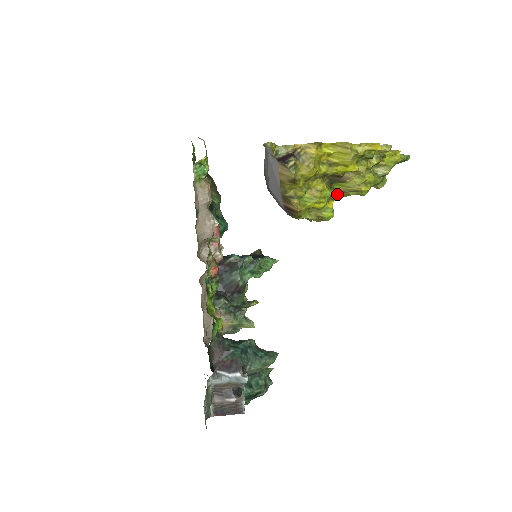
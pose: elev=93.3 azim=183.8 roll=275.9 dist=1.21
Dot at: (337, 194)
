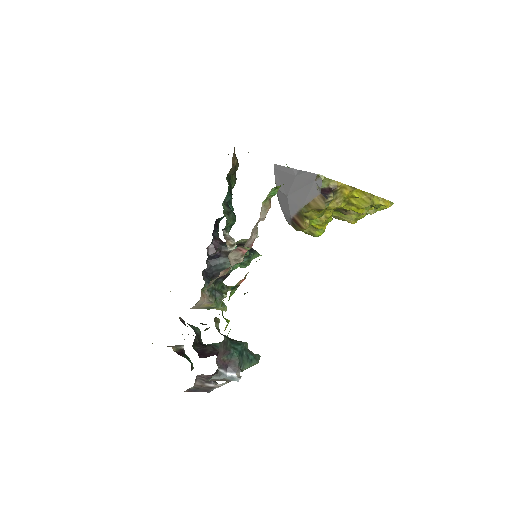
Dot at: occluded
